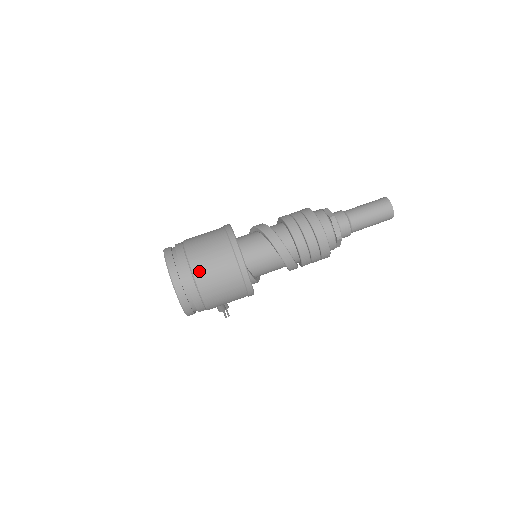
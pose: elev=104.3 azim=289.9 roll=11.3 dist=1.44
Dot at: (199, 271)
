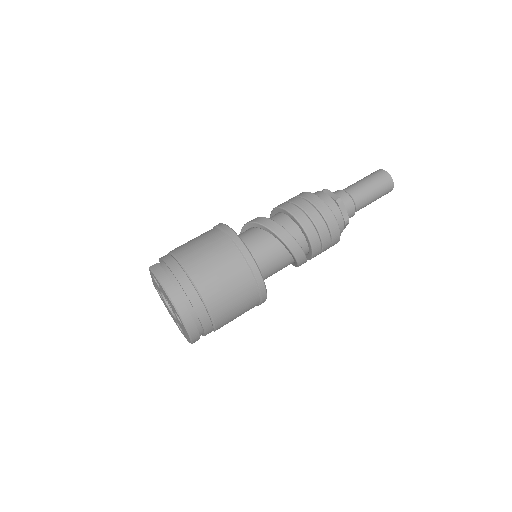
Dot at: (208, 290)
